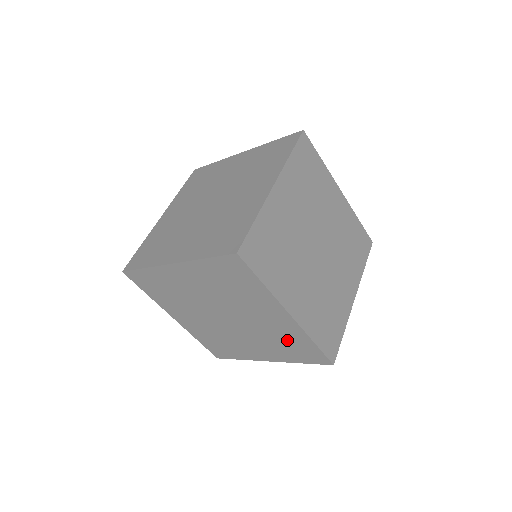
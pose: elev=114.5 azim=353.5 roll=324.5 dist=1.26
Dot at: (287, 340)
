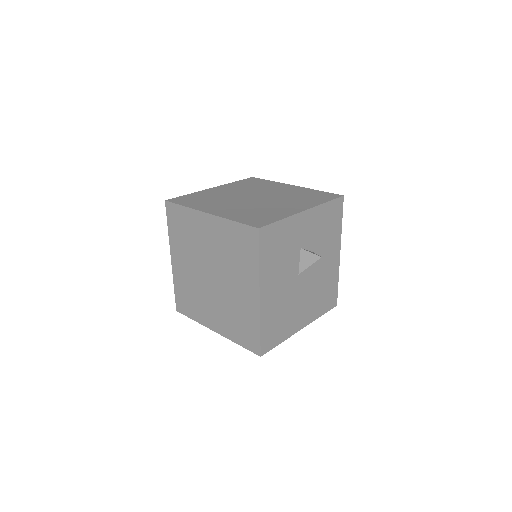
Dot at: (232, 245)
